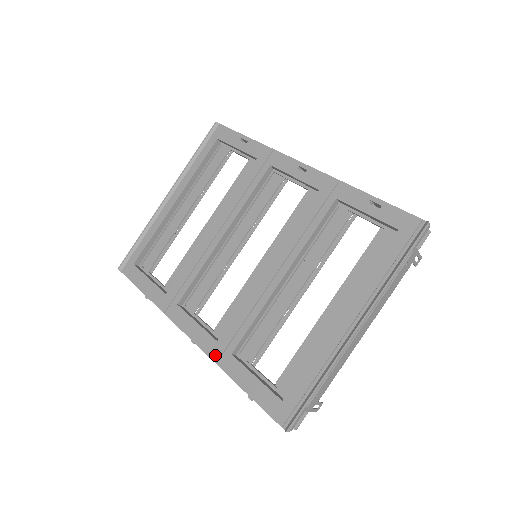
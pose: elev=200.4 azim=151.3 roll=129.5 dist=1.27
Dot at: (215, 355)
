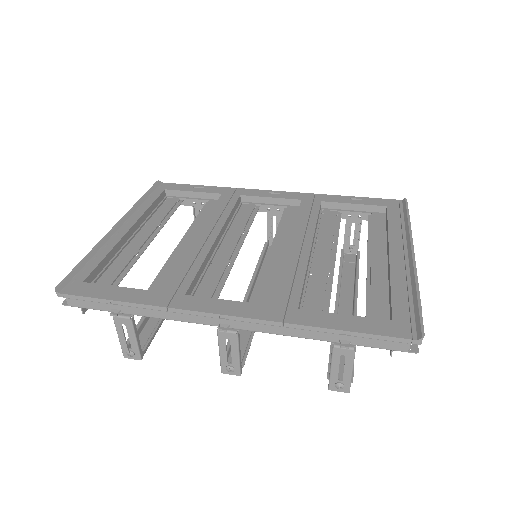
Dot at: (276, 316)
